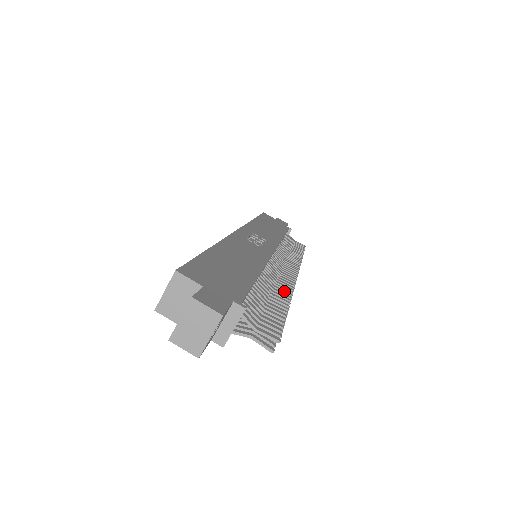
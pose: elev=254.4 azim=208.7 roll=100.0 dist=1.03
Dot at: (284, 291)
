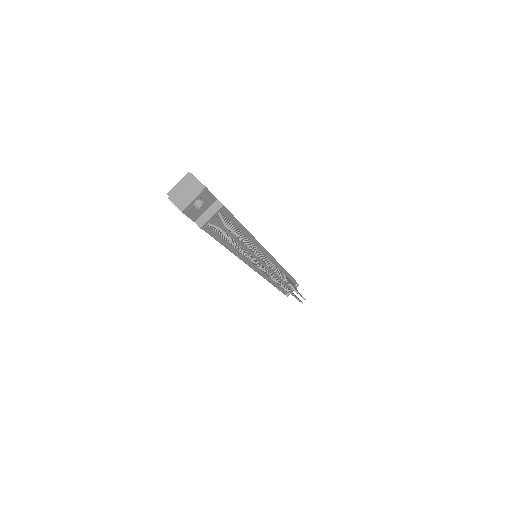
Dot at: occluded
